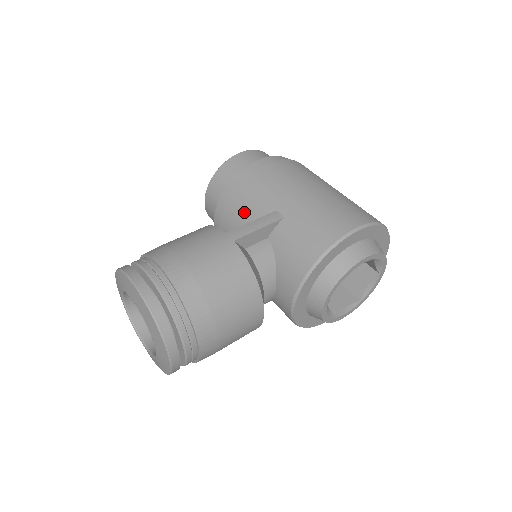
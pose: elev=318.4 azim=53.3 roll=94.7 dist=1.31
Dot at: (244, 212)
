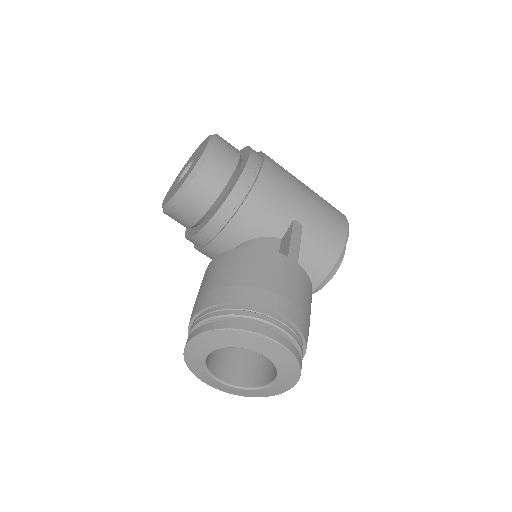
Dot at: (261, 221)
